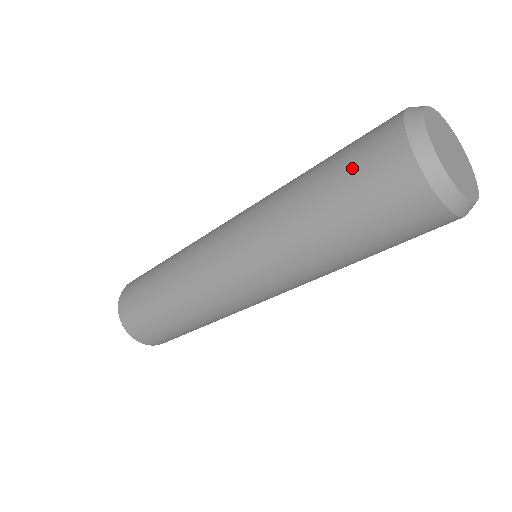
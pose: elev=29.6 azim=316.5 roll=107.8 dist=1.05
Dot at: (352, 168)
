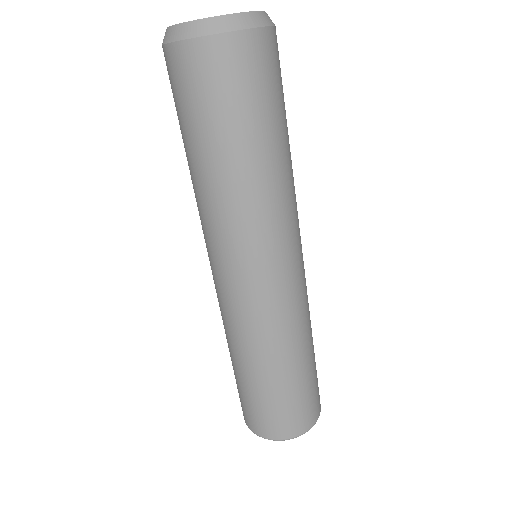
Dot at: occluded
